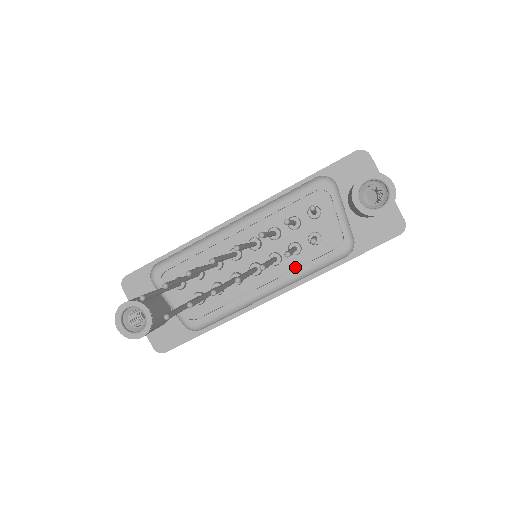
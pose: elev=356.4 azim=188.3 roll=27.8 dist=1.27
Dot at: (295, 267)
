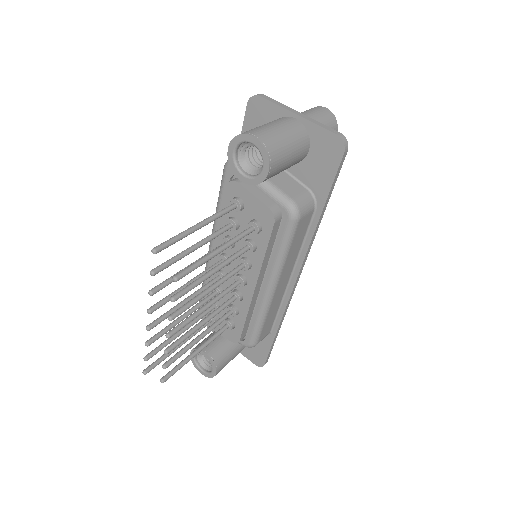
Dot at: (270, 257)
